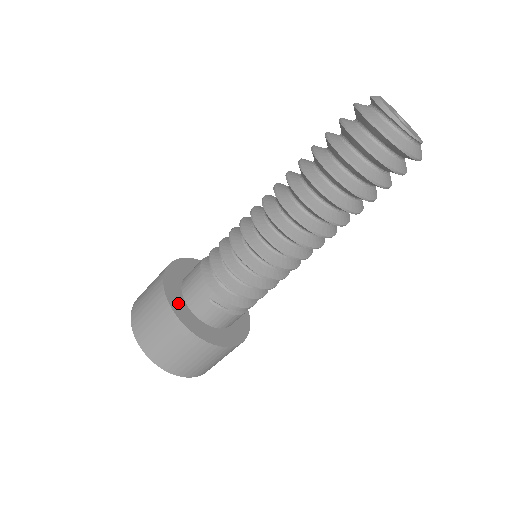
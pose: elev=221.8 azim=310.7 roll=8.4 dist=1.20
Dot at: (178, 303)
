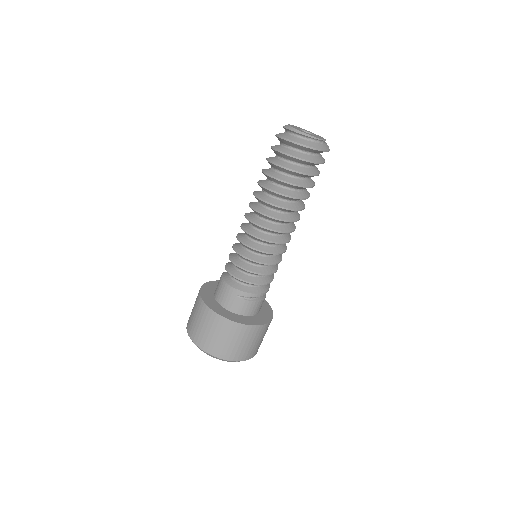
Dot at: (218, 308)
